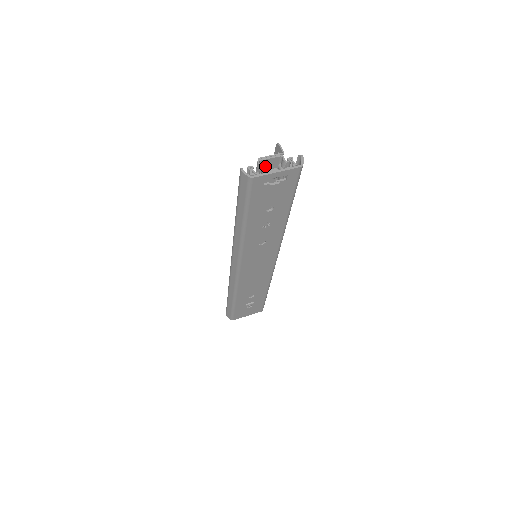
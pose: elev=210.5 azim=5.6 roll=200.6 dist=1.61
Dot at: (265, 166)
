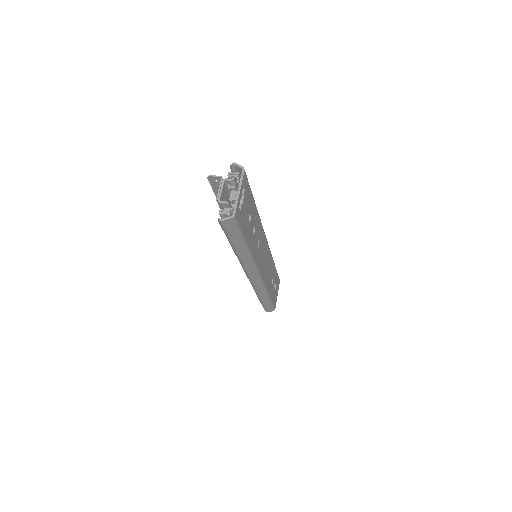
Dot at: (223, 199)
